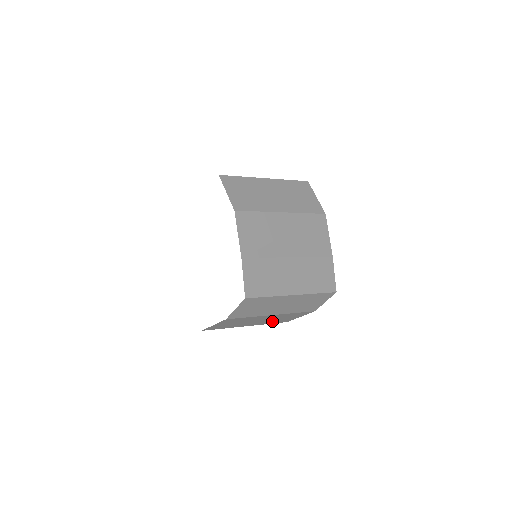
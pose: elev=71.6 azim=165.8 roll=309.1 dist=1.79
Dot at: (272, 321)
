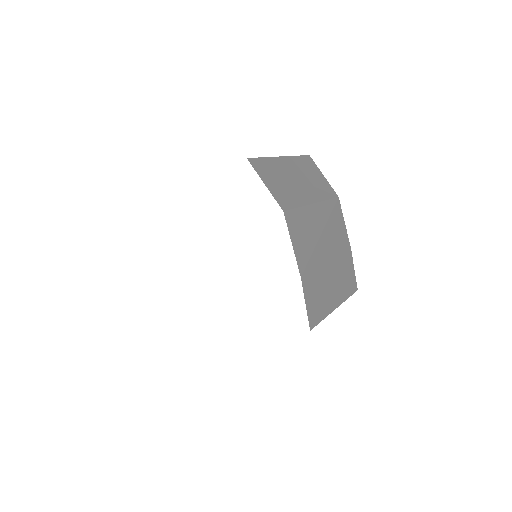
Dot at: occluded
